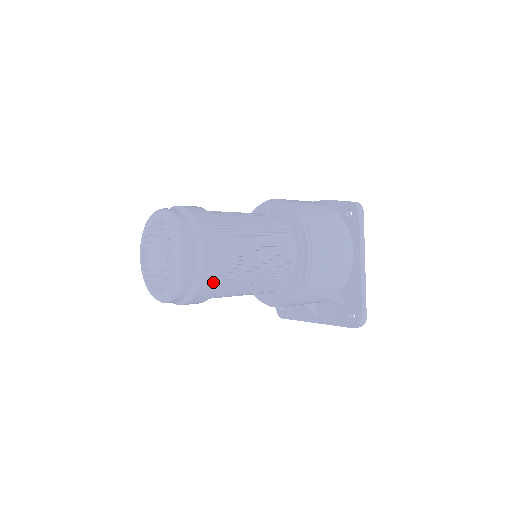
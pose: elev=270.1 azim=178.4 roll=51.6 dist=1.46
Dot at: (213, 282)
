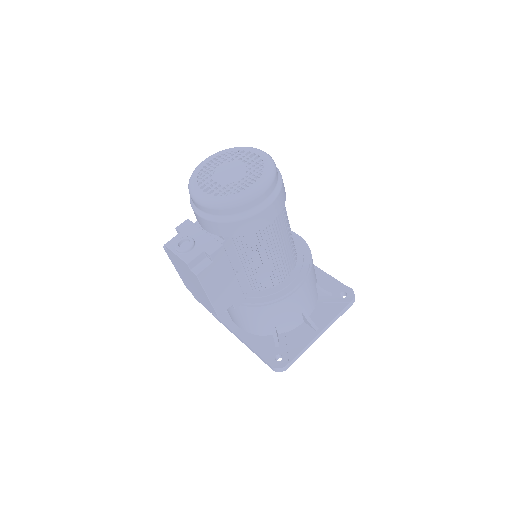
Dot at: occluded
